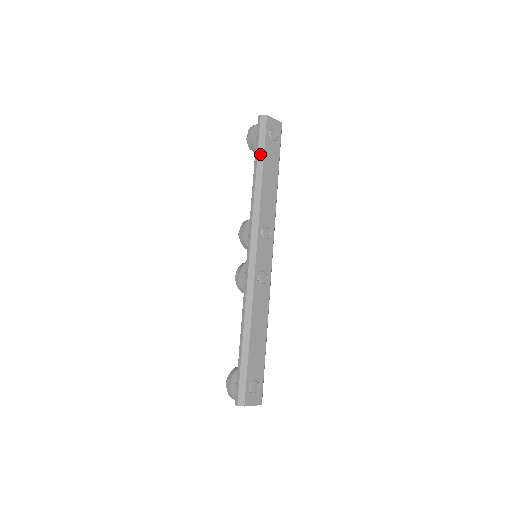
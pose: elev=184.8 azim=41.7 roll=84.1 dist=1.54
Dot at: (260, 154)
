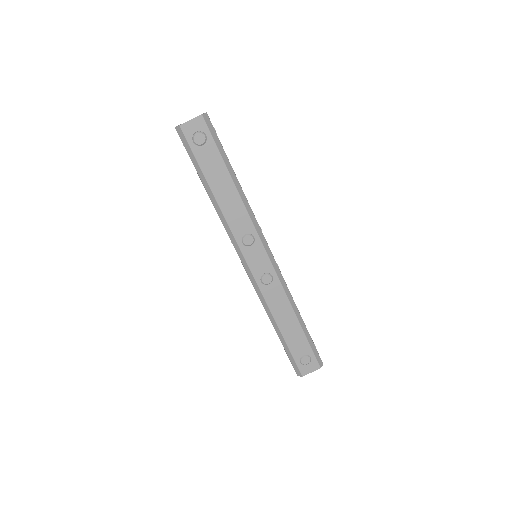
Dot at: (198, 171)
